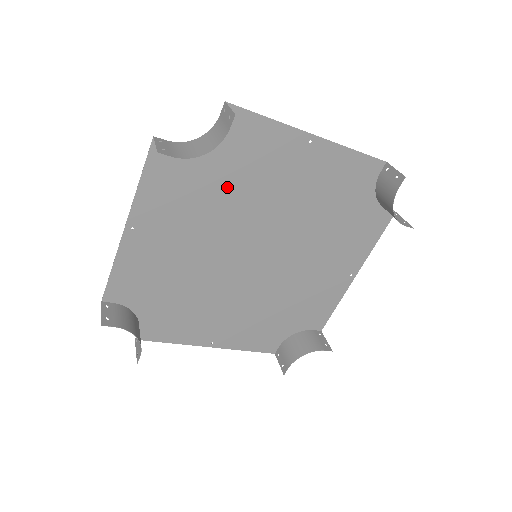
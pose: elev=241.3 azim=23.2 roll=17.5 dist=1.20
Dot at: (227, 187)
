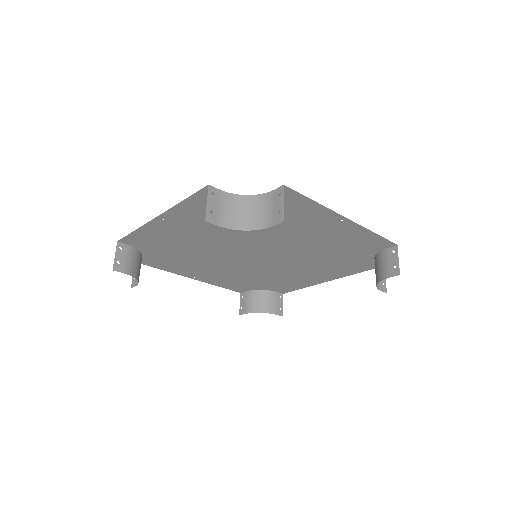
Dot at: occluded
